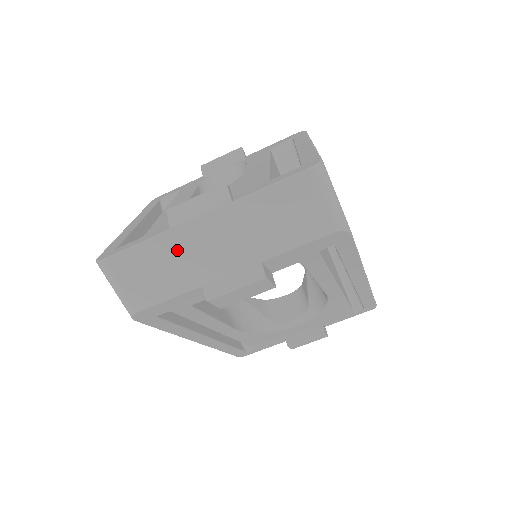
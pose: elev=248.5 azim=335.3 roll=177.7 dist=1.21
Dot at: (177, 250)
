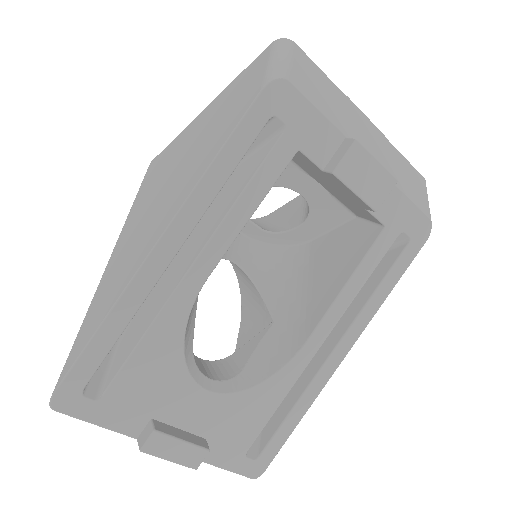
Dot at: (344, 106)
